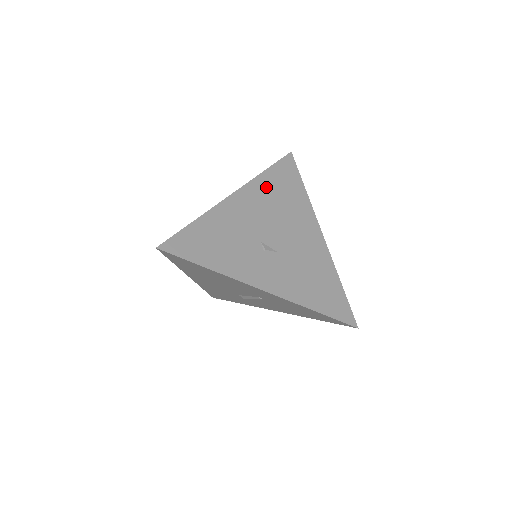
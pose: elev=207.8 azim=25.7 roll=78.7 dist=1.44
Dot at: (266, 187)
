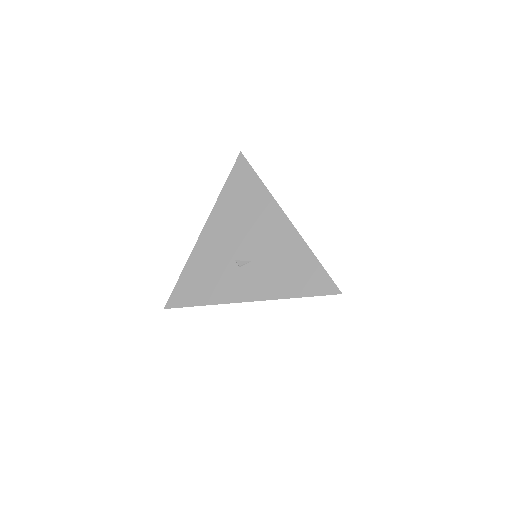
Dot at: (227, 205)
